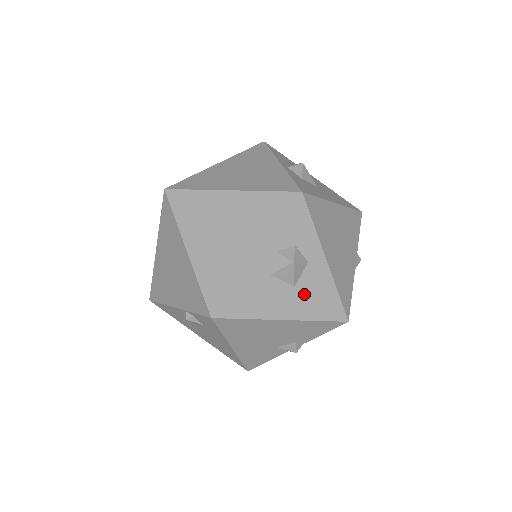
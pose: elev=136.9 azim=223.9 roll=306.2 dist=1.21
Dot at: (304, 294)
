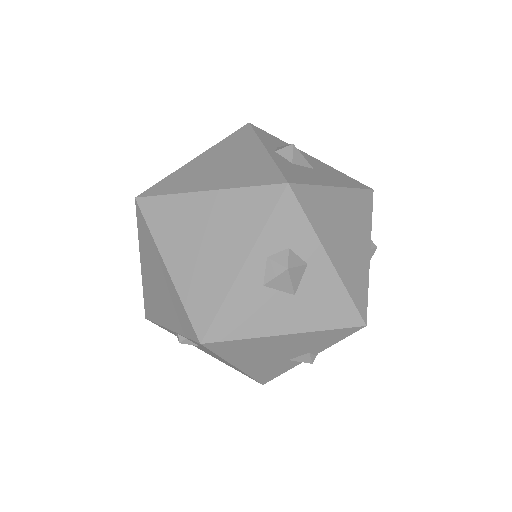
Dot at: (308, 302)
